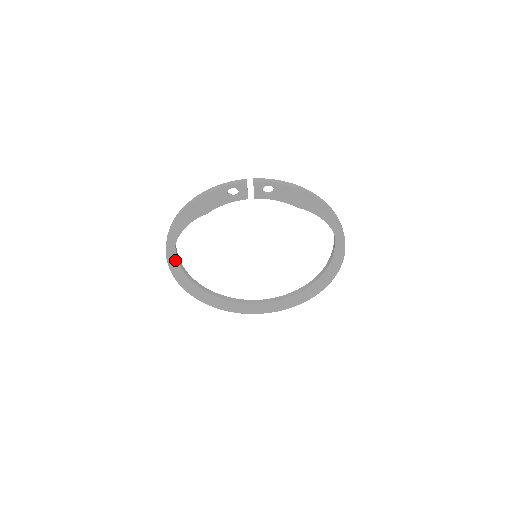
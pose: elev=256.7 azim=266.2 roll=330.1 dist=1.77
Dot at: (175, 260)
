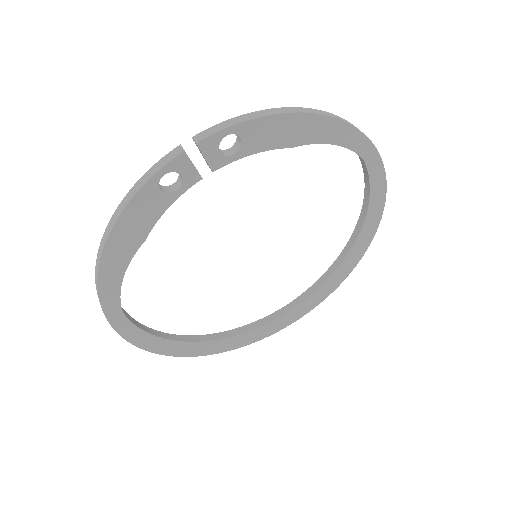
Dot at: (136, 331)
